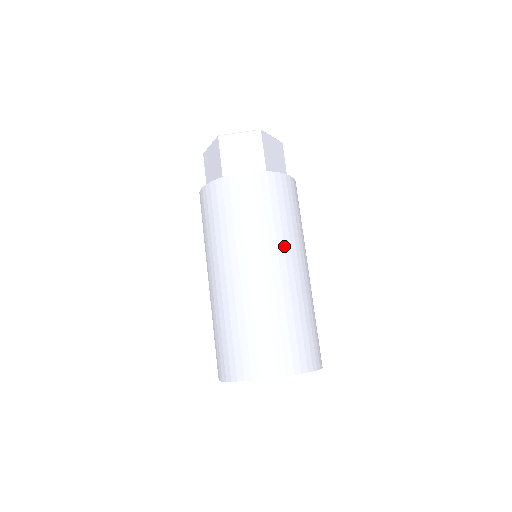
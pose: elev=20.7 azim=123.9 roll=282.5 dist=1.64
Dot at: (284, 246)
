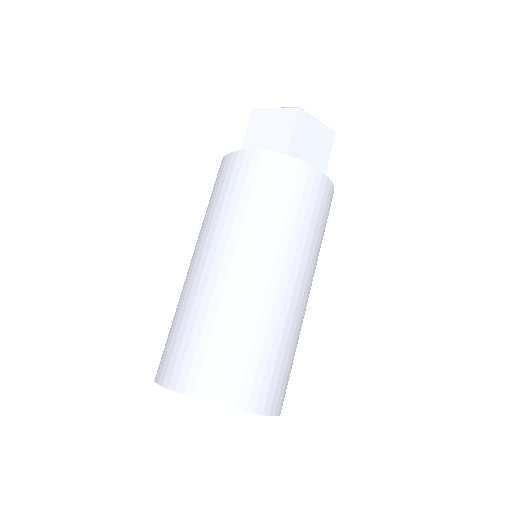
Dot at: (313, 268)
